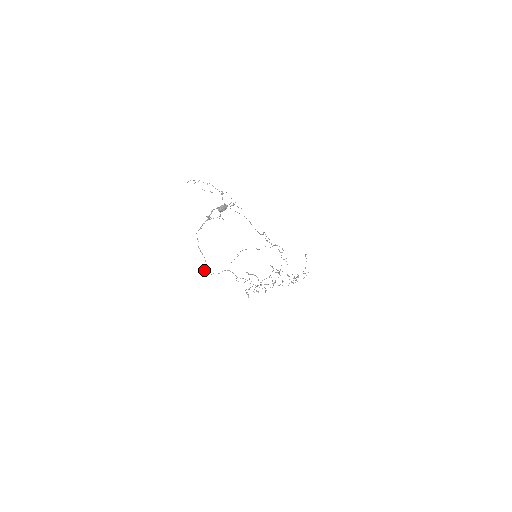
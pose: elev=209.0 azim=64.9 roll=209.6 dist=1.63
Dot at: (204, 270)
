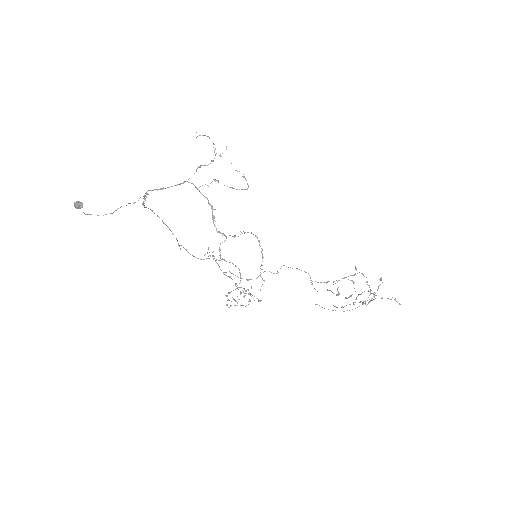
Dot at: (185, 249)
